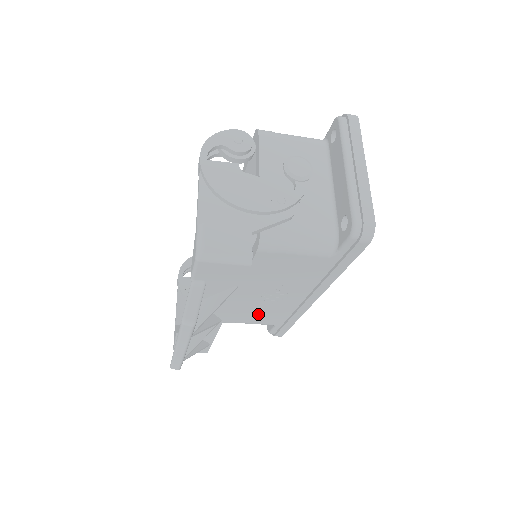
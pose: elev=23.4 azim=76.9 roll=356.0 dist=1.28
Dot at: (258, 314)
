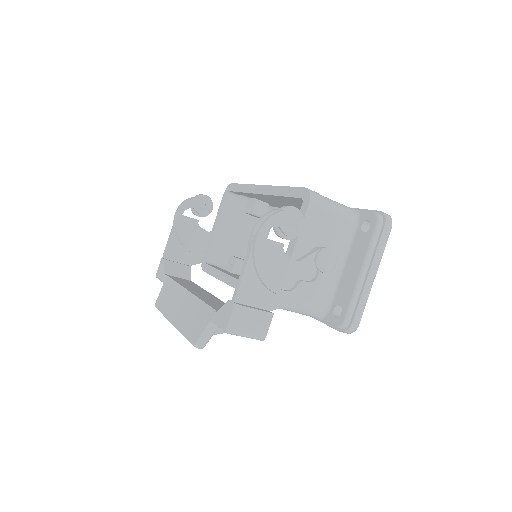
Dot at: occluded
